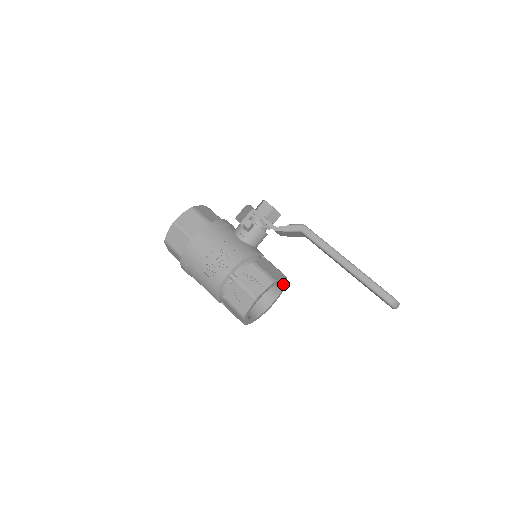
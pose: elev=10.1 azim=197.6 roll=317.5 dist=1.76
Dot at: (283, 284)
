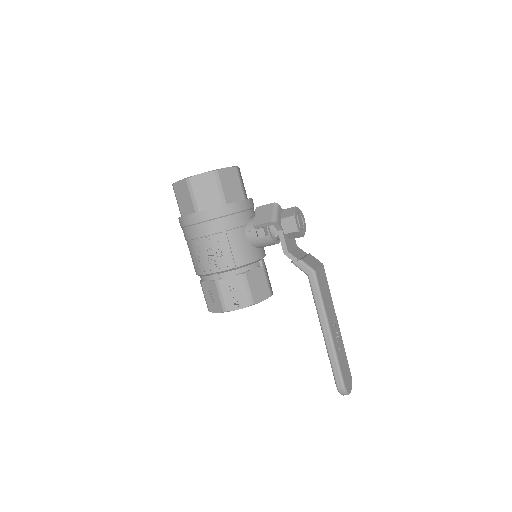
Dot at: occluded
